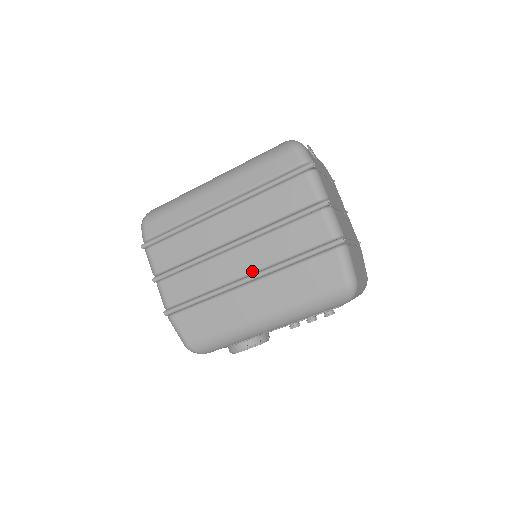
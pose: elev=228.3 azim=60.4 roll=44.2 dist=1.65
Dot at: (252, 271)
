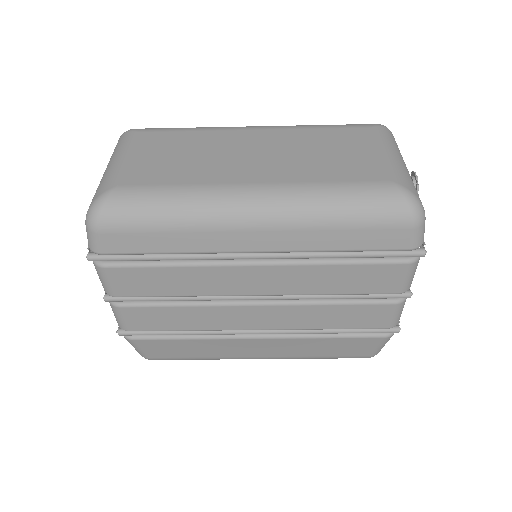
Dot at: (270, 329)
